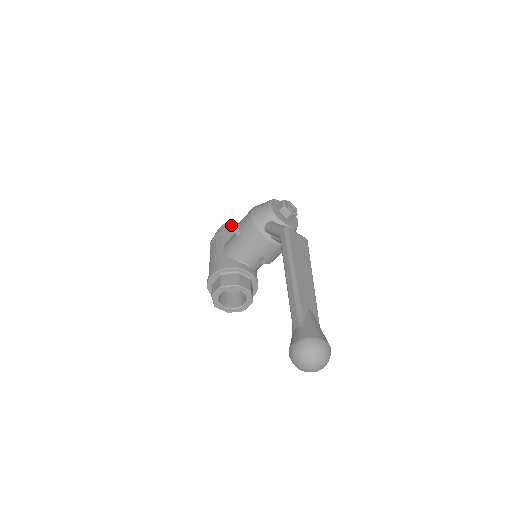
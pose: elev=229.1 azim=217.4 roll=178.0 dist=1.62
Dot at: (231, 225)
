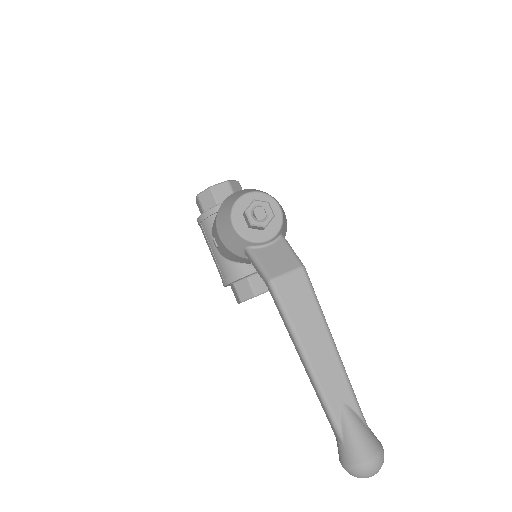
Dot at: (206, 196)
